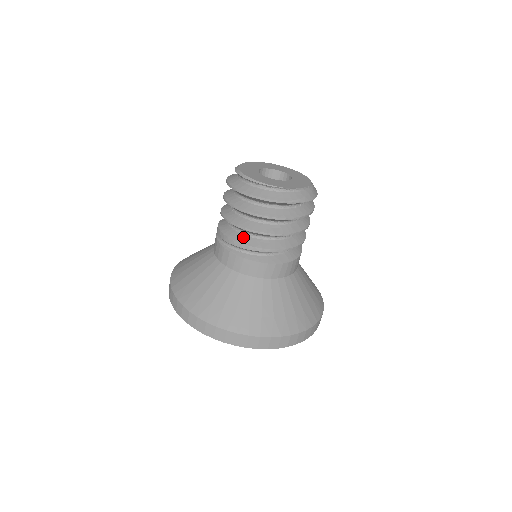
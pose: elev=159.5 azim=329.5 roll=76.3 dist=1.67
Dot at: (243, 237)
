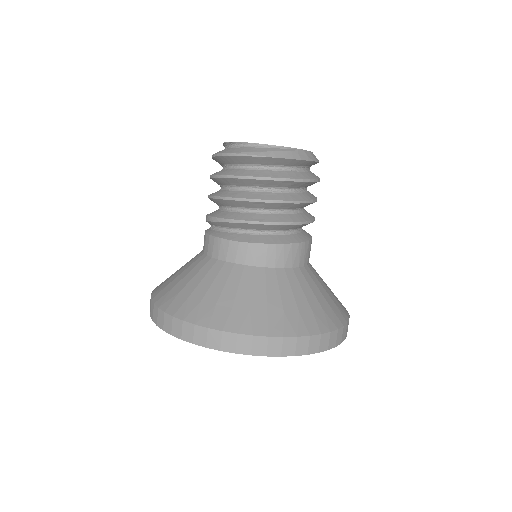
Dot at: (214, 211)
